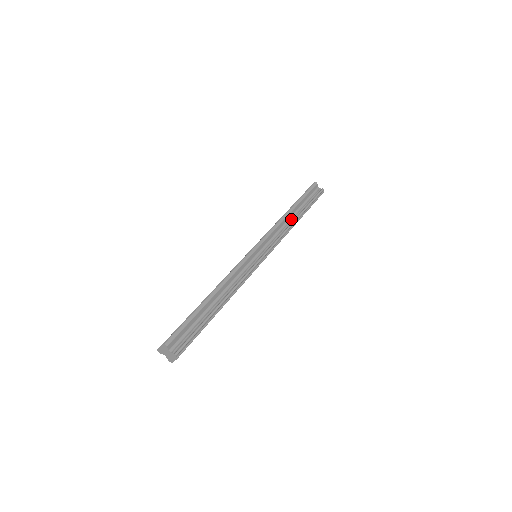
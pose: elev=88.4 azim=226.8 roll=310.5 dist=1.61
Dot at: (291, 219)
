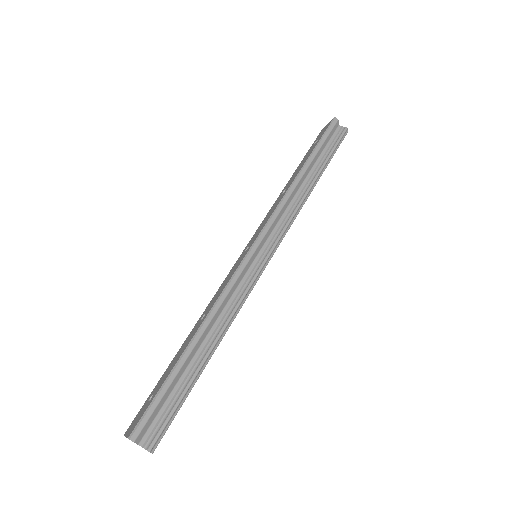
Dot at: (303, 187)
